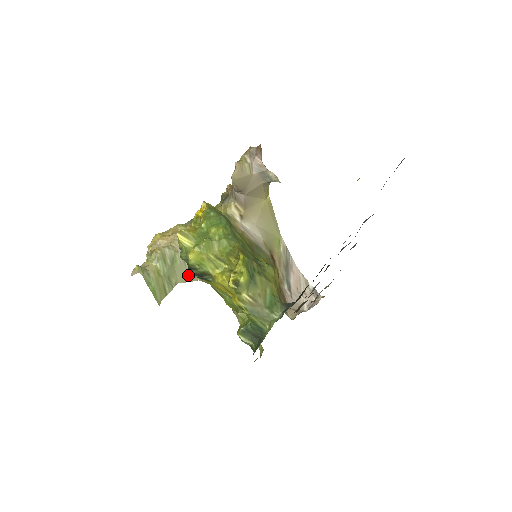
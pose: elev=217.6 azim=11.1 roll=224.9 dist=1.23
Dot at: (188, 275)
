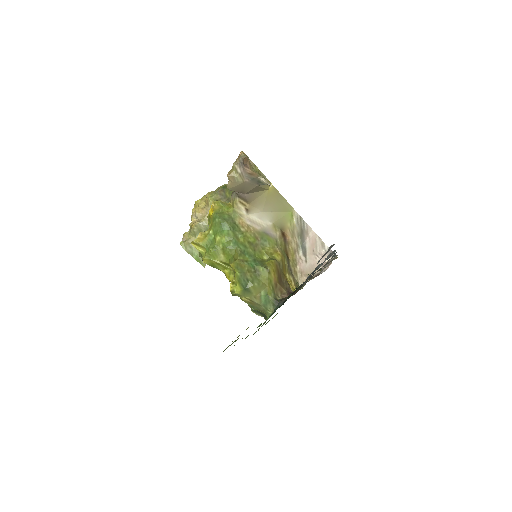
Dot at: occluded
